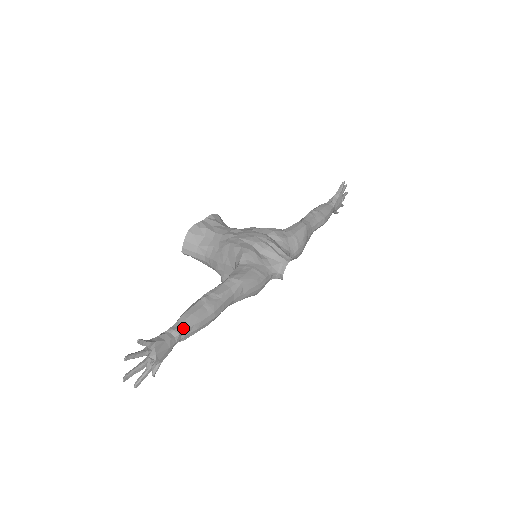
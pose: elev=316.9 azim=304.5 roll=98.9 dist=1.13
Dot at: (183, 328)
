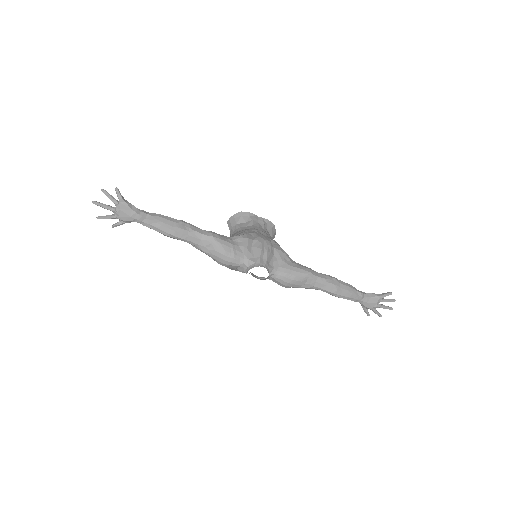
Dot at: (149, 217)
